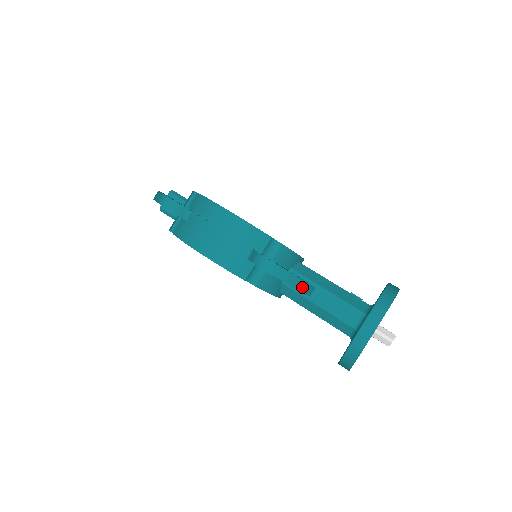
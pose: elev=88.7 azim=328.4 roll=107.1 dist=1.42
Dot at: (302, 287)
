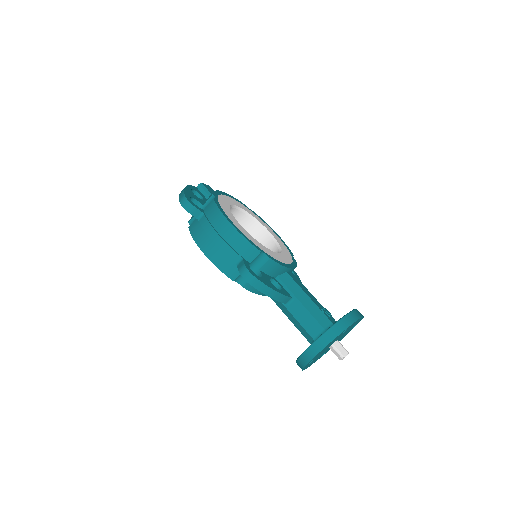
Dot at: (277, 297)
